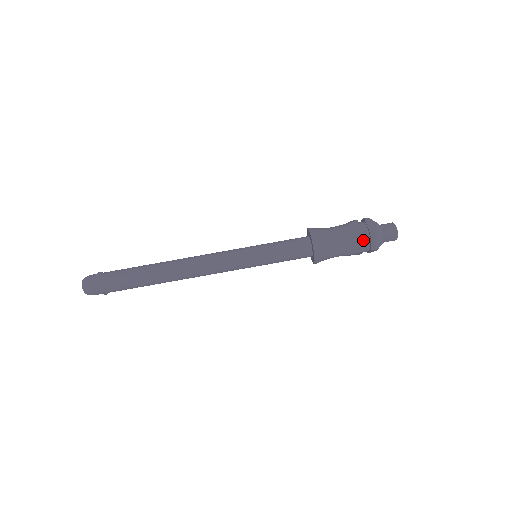
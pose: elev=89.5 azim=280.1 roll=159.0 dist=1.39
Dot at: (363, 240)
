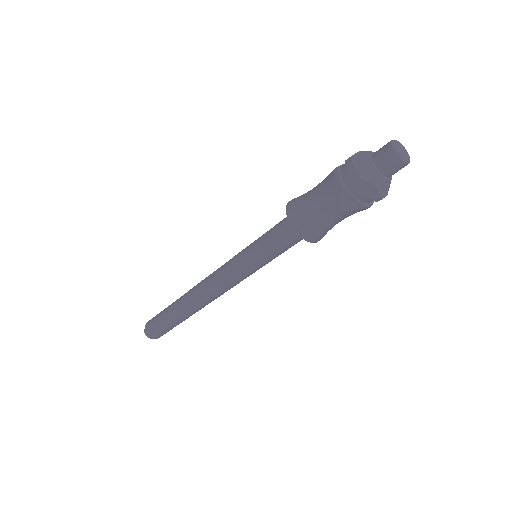
Dot at: occluded
